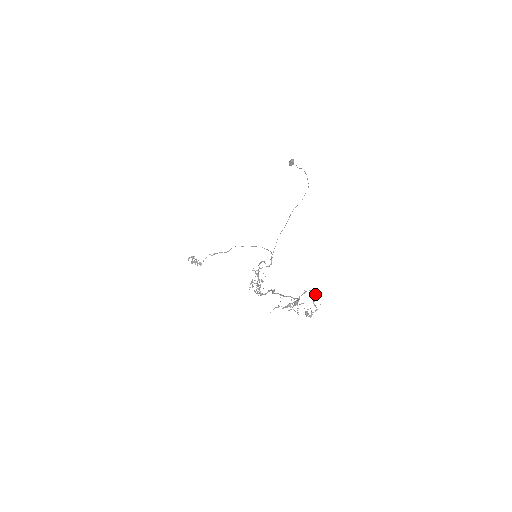
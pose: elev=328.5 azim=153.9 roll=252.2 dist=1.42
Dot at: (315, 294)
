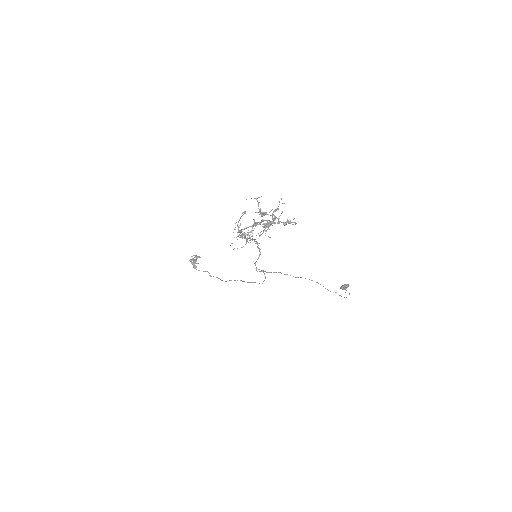
Dot at: occluded
